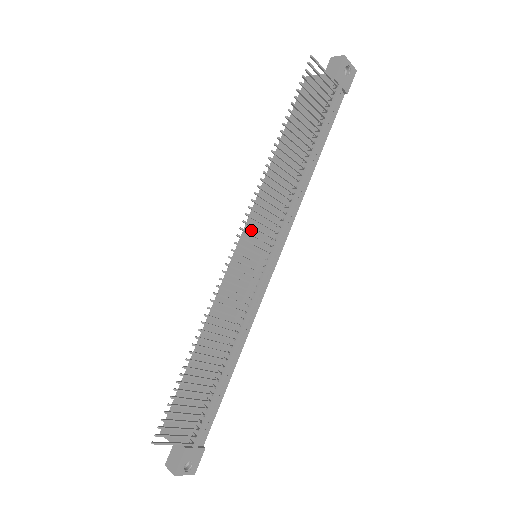
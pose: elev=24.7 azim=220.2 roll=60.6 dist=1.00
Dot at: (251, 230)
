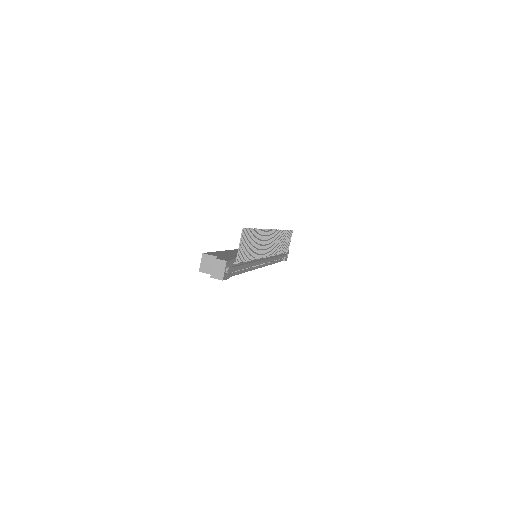
Dot at: occluded
